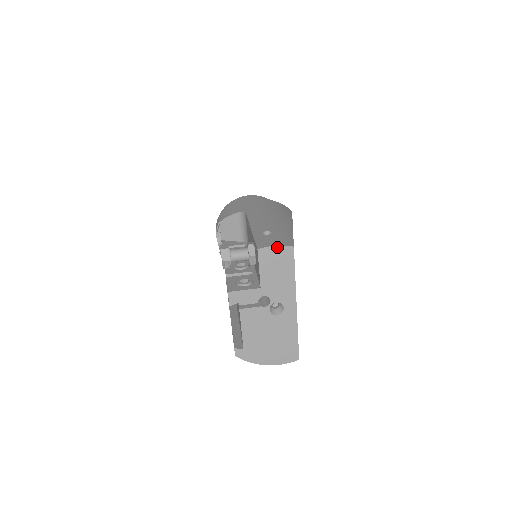
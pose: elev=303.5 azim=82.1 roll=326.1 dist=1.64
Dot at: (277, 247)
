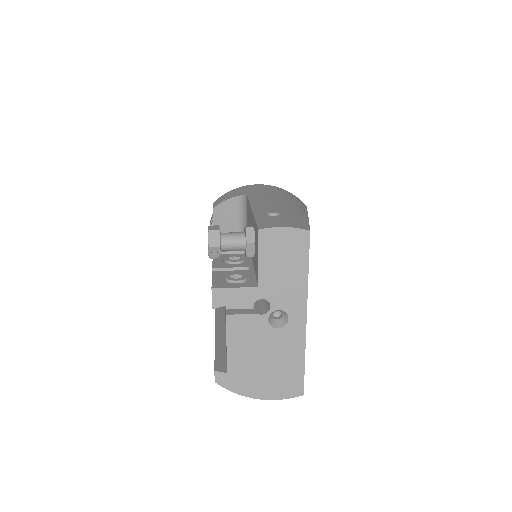
Dot at: (286, 229)
